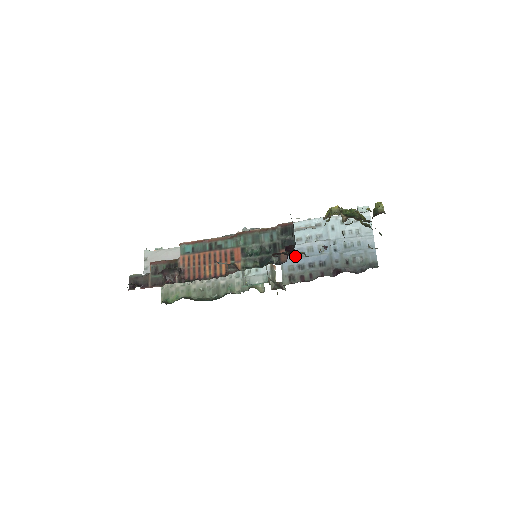
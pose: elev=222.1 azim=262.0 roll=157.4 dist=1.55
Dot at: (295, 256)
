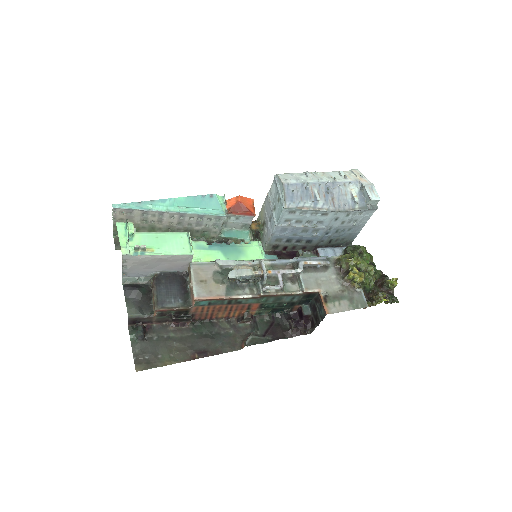
Dot at: (288, 233)
